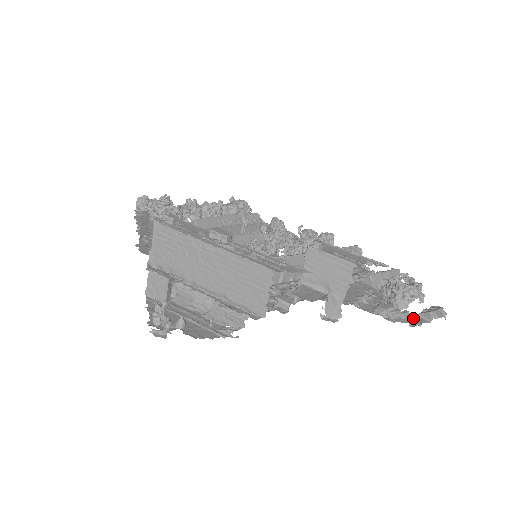
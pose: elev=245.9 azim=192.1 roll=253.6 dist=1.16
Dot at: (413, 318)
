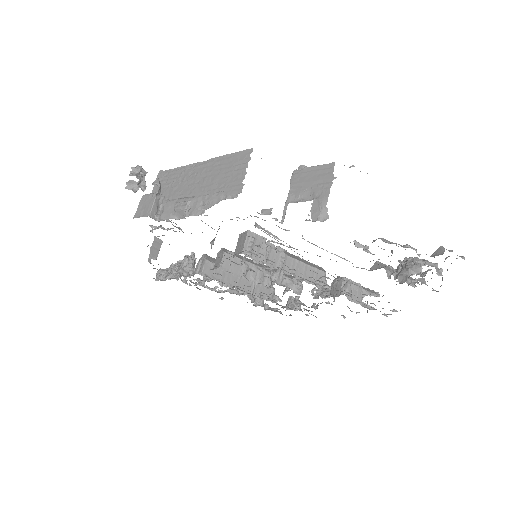
Dot at: occluded
